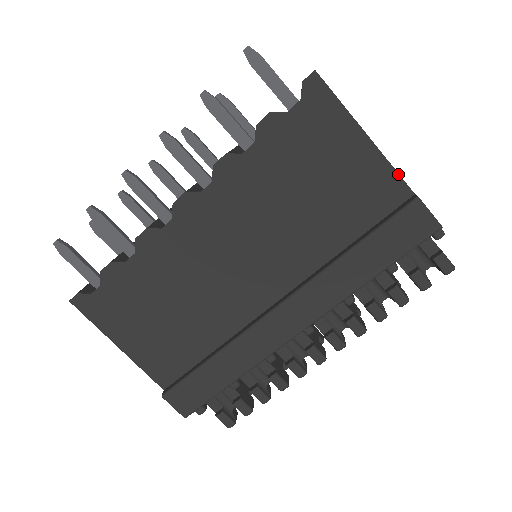
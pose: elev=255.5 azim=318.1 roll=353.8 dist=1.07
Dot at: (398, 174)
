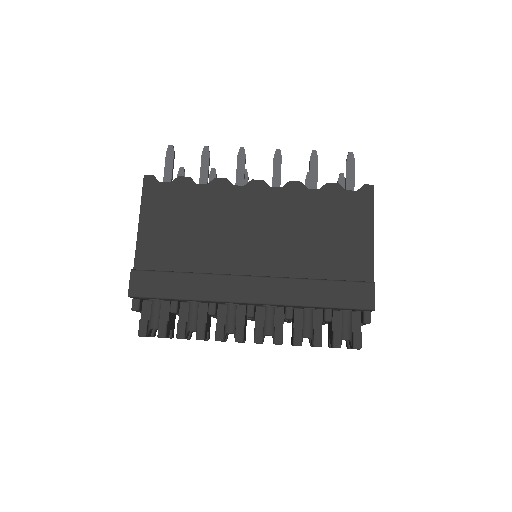
Dot at: (373, 265)
